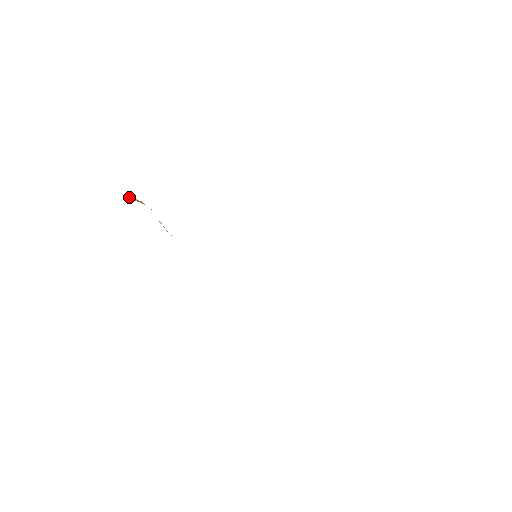
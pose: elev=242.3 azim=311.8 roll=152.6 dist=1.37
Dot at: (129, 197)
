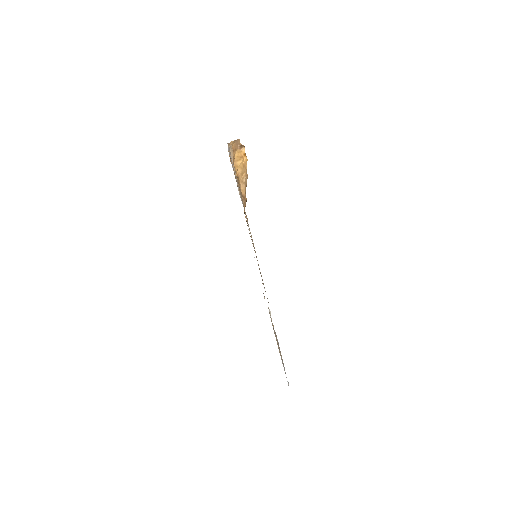
Dot at: (239, 147)
